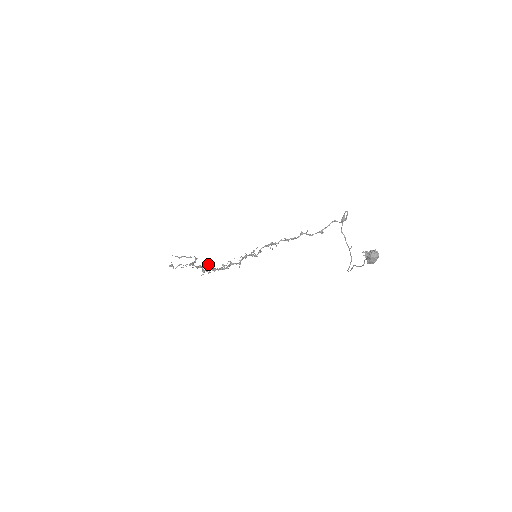
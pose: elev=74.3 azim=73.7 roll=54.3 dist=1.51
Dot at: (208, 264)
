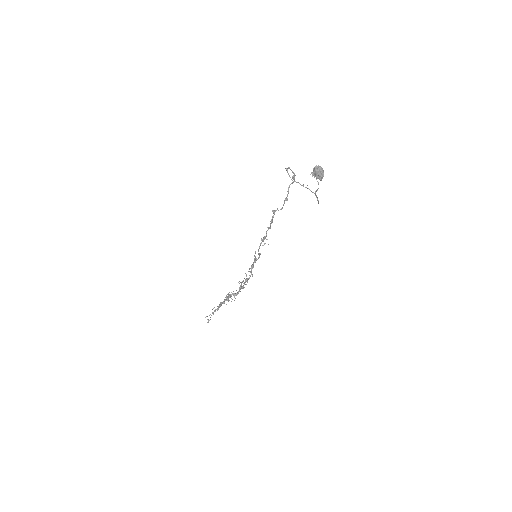
Dot at: occluded
